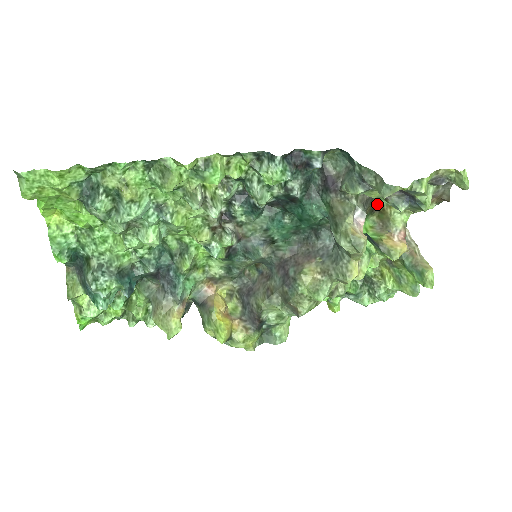
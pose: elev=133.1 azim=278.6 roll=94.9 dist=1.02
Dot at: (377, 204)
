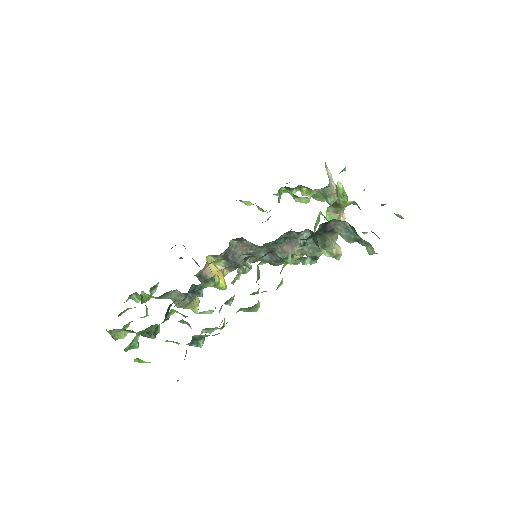
Dot at: (336, 201)
